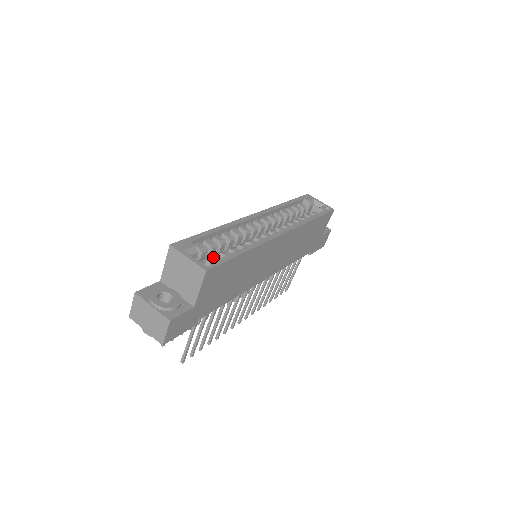
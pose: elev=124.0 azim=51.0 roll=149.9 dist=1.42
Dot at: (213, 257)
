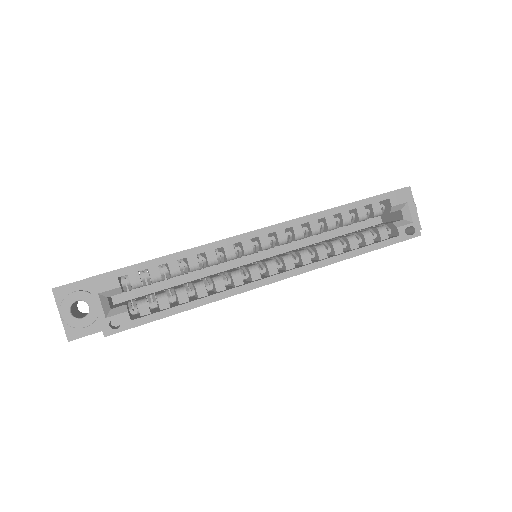
Dot at: (139, 304)
